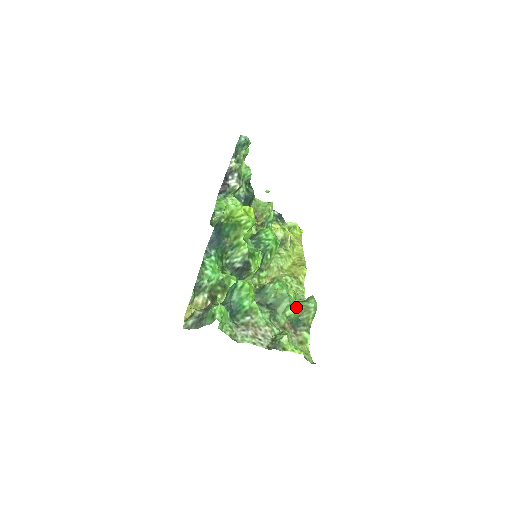
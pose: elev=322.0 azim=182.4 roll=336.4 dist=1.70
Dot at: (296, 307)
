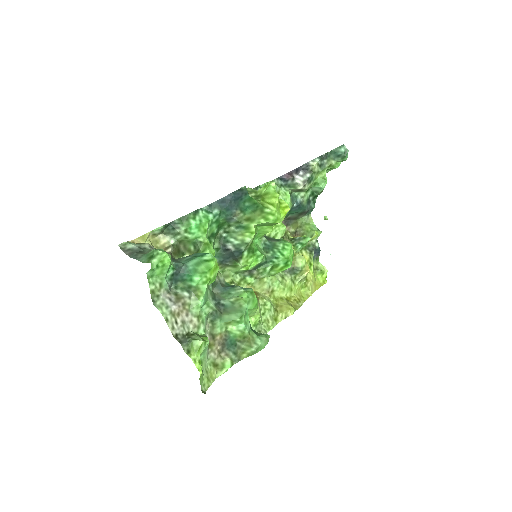
Dot at: (243, 330)
